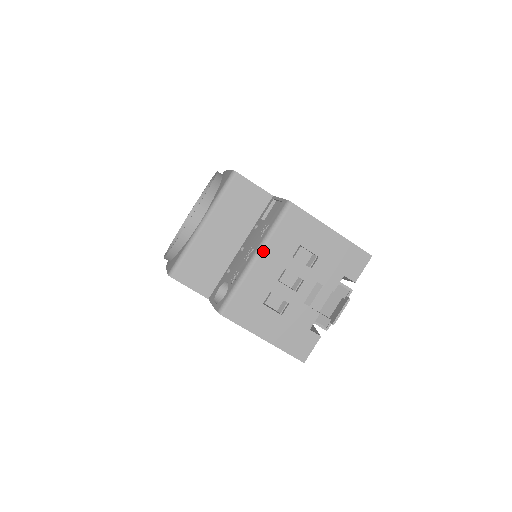
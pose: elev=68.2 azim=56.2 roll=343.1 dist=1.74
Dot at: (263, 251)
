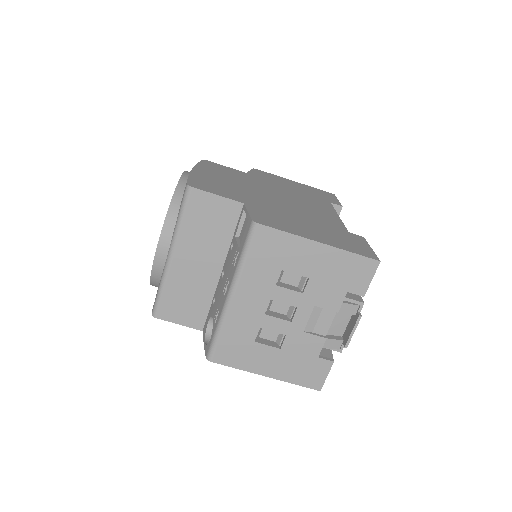
Dot at: (238, 287)
